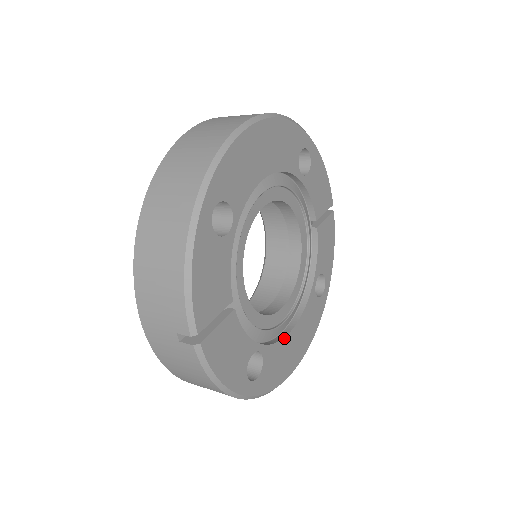
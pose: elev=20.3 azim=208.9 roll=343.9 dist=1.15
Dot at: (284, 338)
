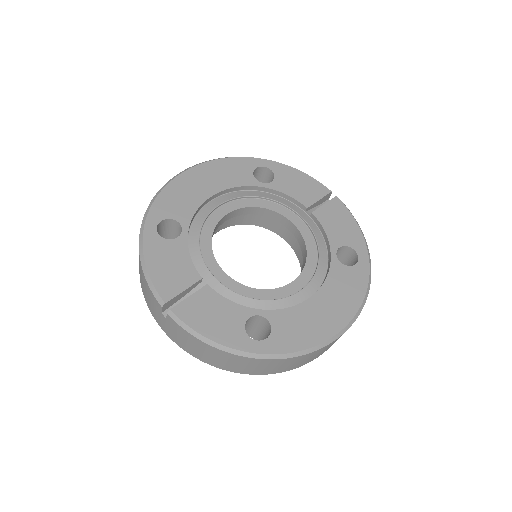
Dot at: (300, 304)
